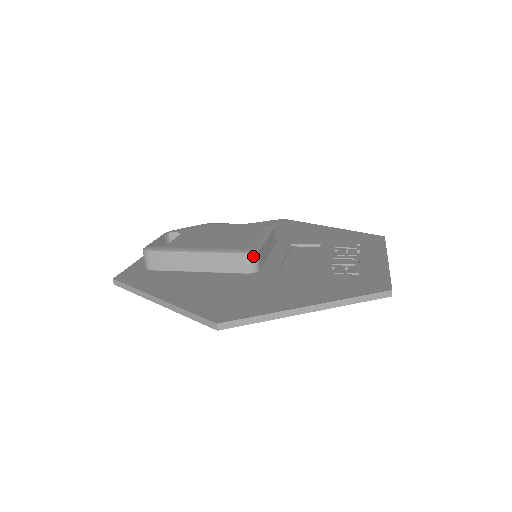
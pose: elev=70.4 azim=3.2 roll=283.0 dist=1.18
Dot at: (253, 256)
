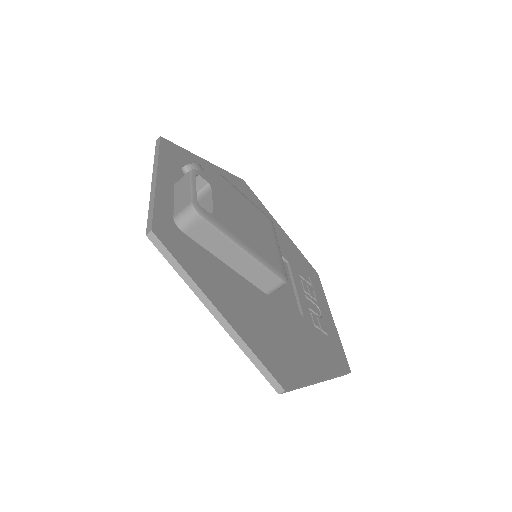
Dot at: occluded
